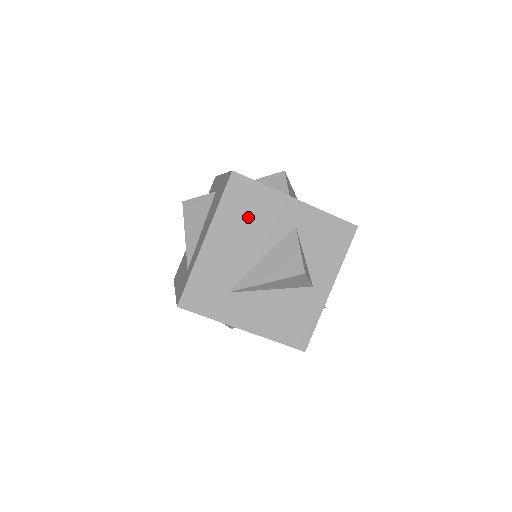
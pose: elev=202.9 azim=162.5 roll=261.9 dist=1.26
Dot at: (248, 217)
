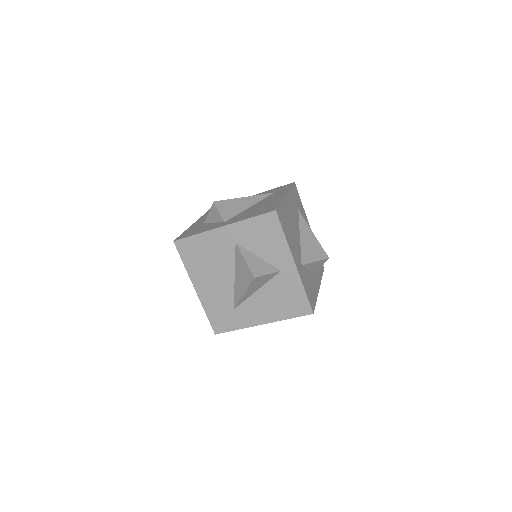
Dot at: (205, 260)
